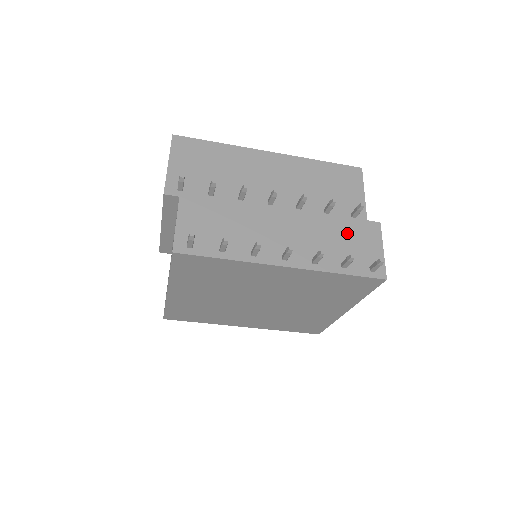
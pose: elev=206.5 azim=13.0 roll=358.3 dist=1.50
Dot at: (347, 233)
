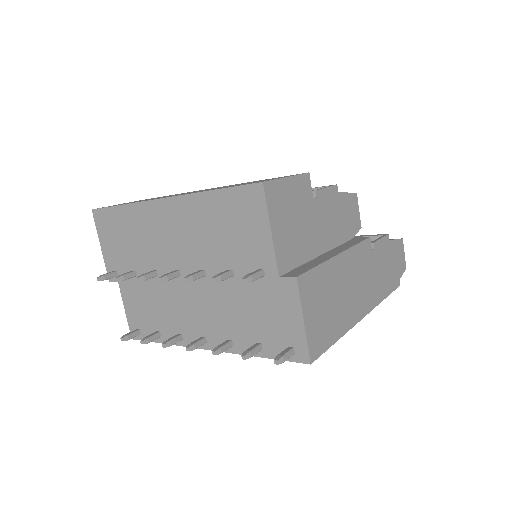
Dot at: (257, 301)
